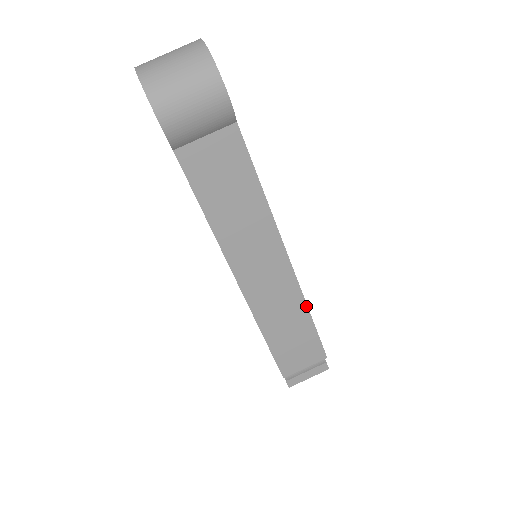
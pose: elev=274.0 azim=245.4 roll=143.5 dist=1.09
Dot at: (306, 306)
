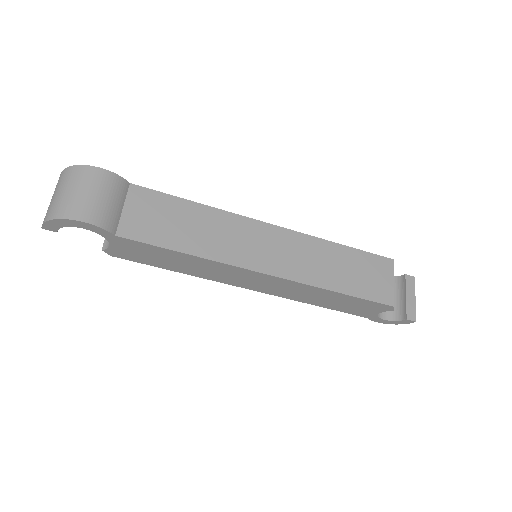
Dot at: (326, 241)
